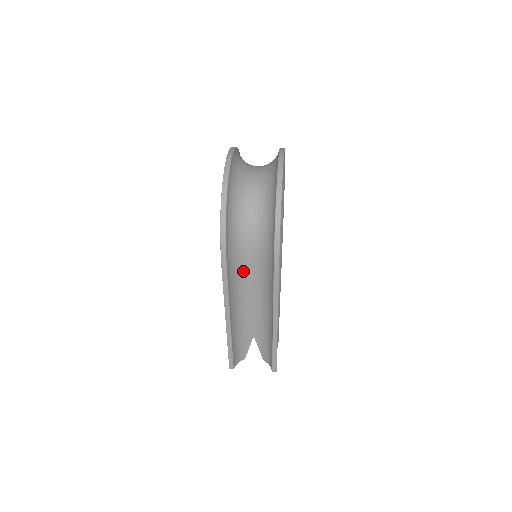
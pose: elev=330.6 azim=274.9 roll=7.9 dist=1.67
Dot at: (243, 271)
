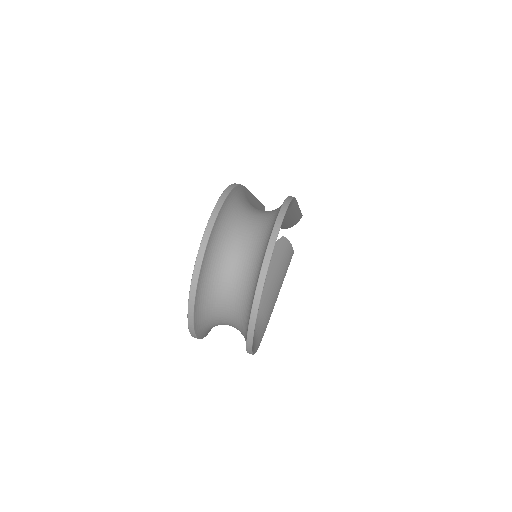
Dot at: occluded
